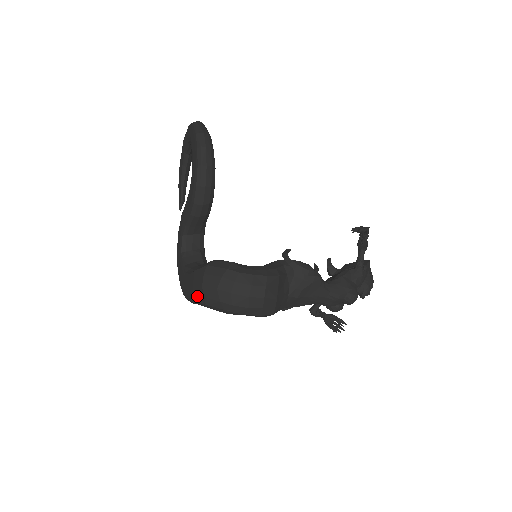
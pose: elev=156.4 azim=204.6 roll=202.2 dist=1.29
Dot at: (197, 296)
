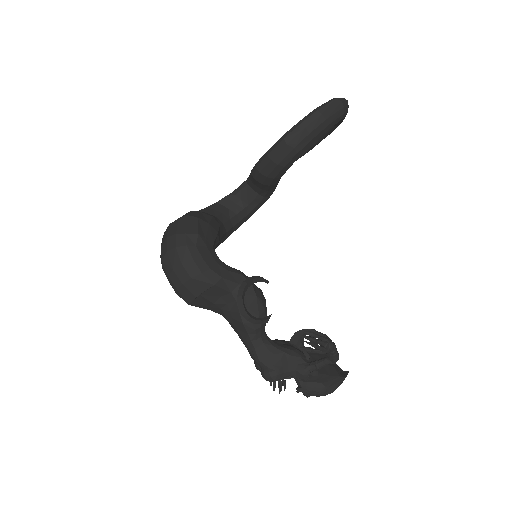
Dot at: occluded
